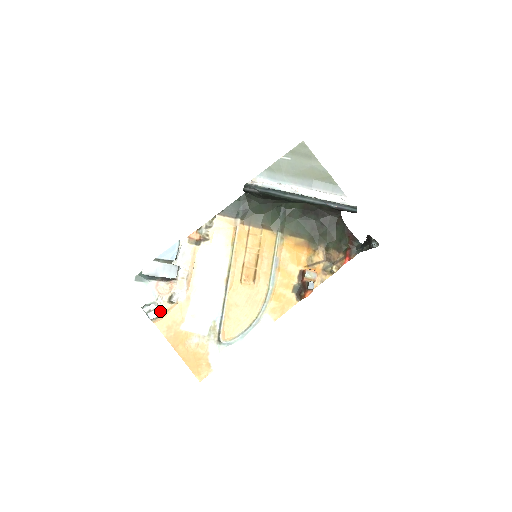
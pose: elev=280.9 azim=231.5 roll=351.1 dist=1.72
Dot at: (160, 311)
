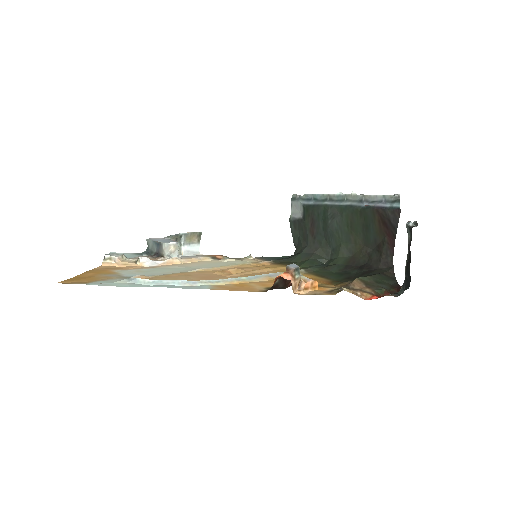
Dot at: (120, 259)
